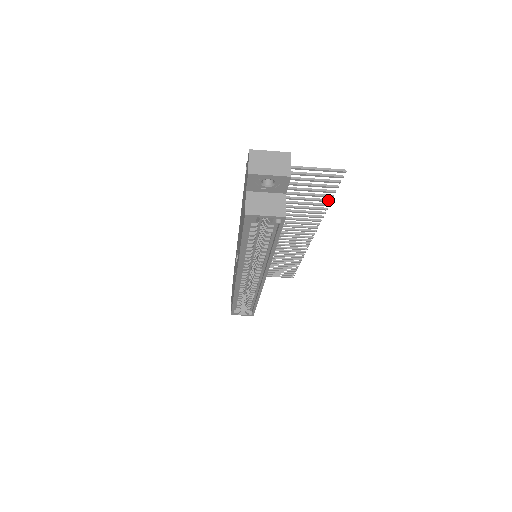
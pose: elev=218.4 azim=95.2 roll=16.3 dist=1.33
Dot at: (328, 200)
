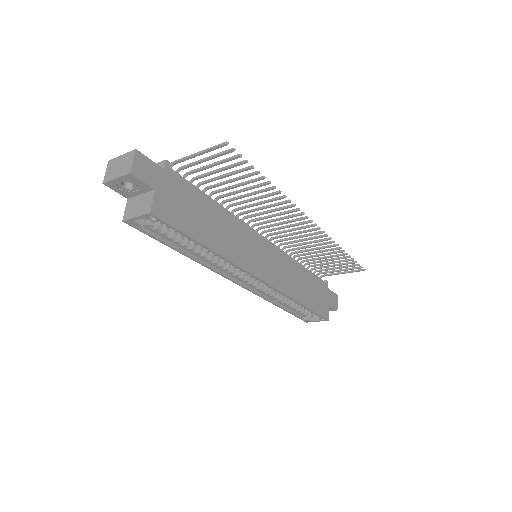
Dot at: (261, 178)
